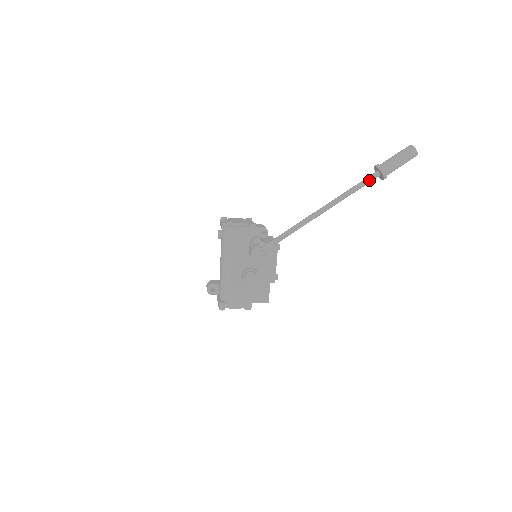
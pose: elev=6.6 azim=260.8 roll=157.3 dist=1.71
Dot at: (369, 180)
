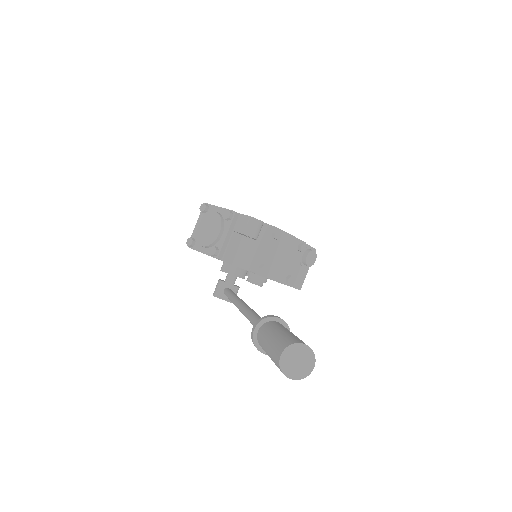
Dot at: occluded
